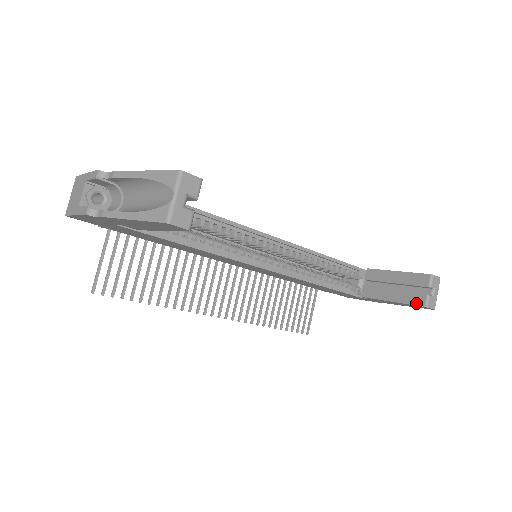
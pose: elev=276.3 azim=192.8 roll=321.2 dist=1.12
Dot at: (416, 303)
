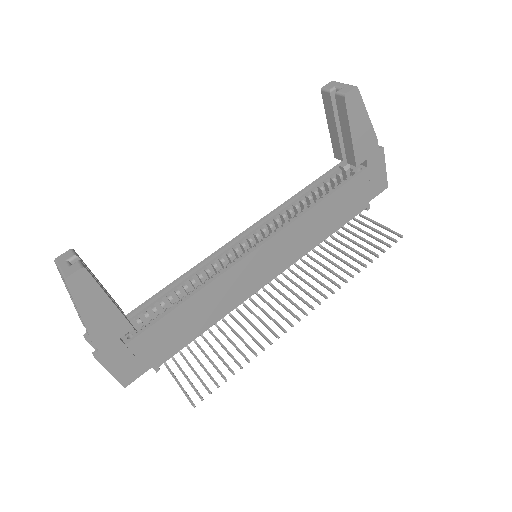
Dot at: (344, 106)
